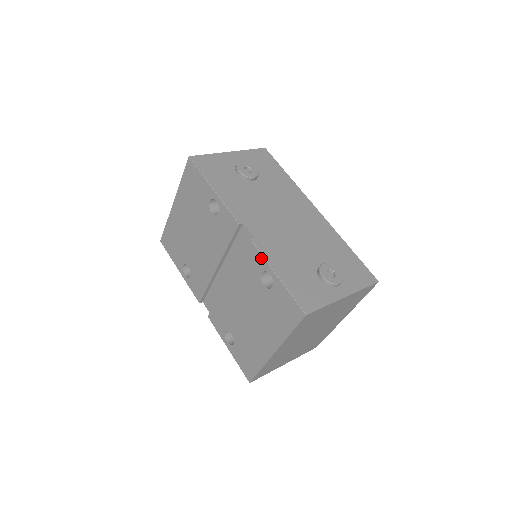
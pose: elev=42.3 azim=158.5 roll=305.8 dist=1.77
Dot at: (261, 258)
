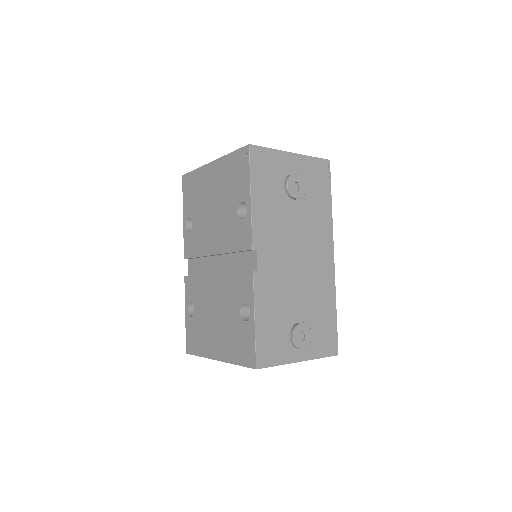
Dot at: (252, 294)
